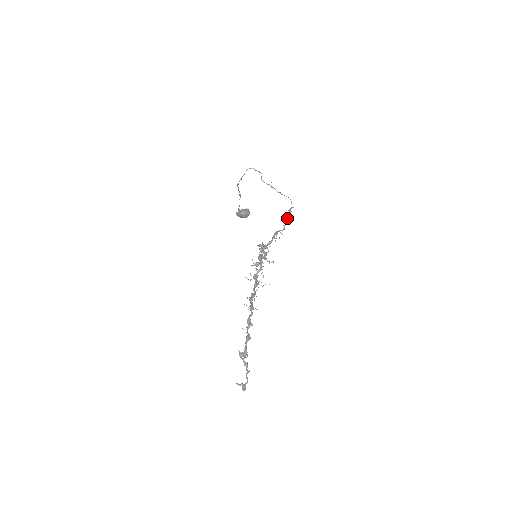
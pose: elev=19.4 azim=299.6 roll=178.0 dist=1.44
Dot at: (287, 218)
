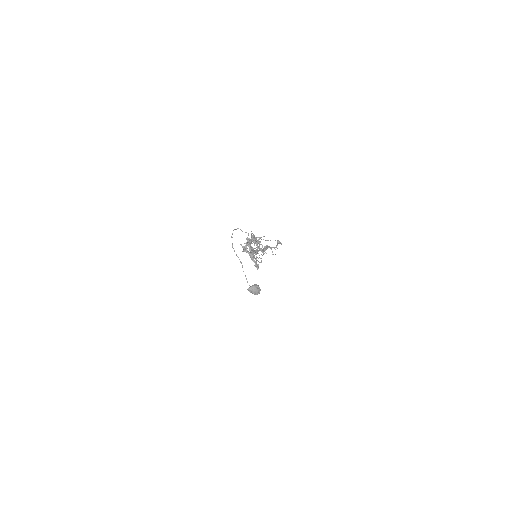
Dot at: occluded
